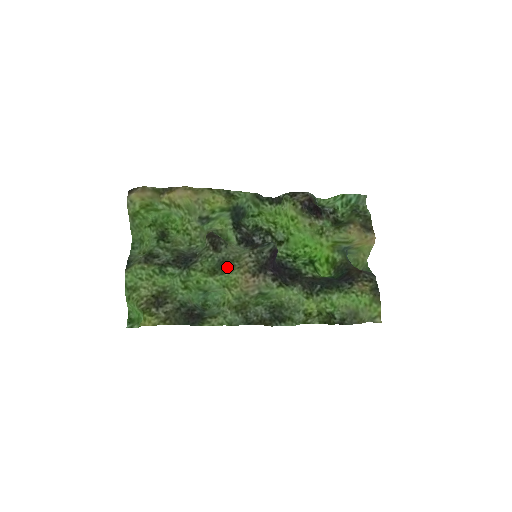
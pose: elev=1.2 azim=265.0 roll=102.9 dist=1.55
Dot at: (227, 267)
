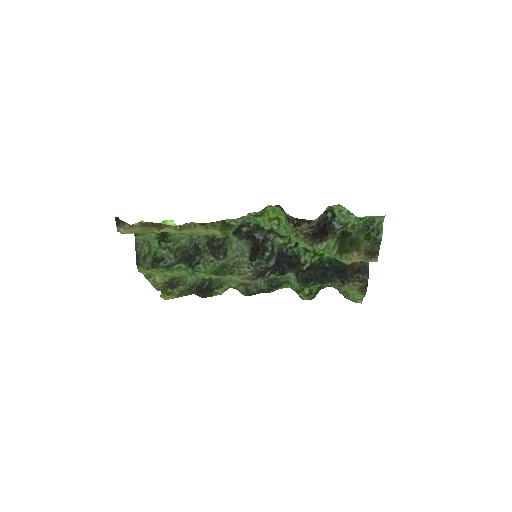
Dot at: (228, 271)
